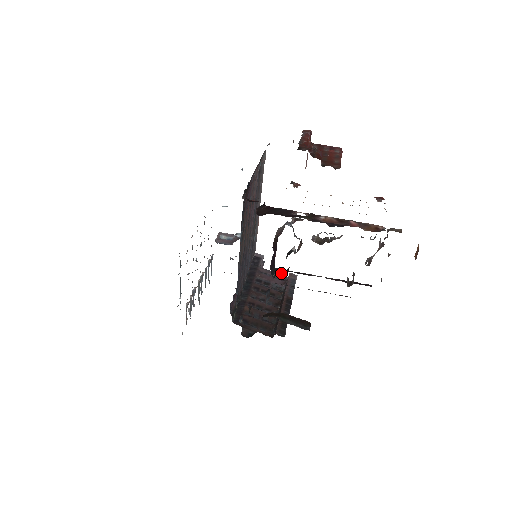
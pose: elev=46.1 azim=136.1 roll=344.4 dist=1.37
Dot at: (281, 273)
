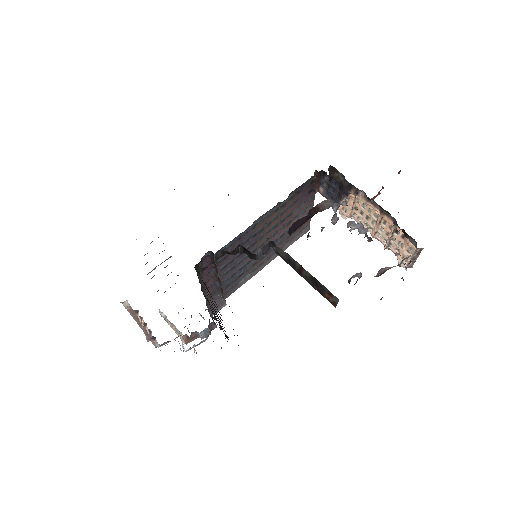
Dot at: occluded
